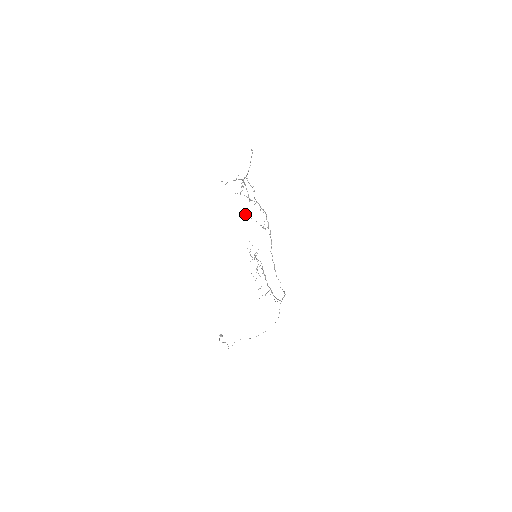
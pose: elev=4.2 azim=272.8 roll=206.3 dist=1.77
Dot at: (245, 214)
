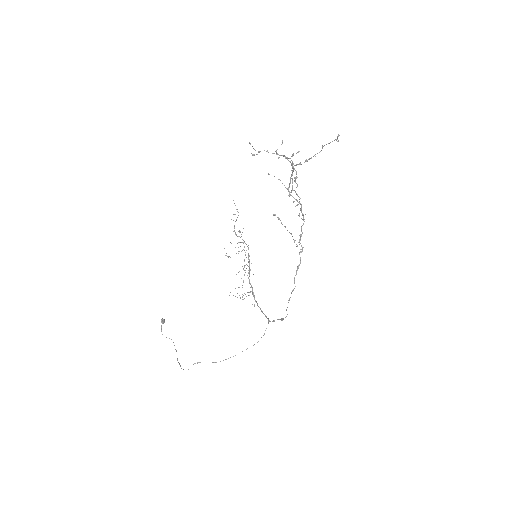
Dot at: occluded
